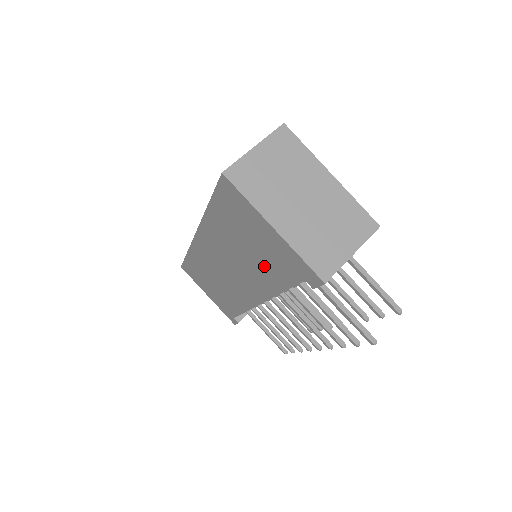
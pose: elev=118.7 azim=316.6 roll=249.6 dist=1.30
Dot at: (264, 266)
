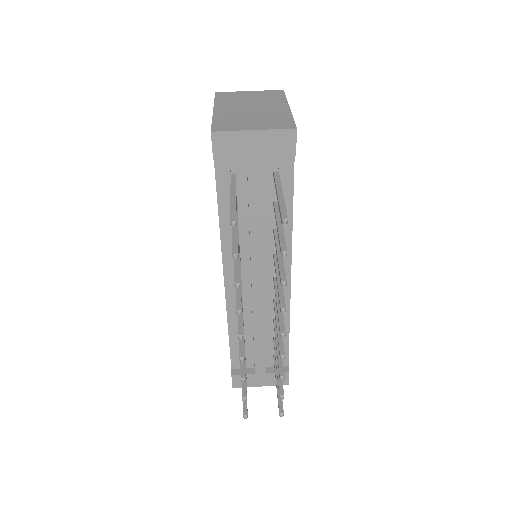
Dot at: occluded
